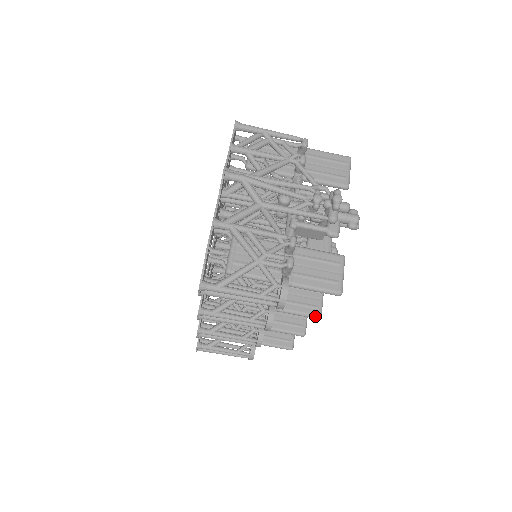
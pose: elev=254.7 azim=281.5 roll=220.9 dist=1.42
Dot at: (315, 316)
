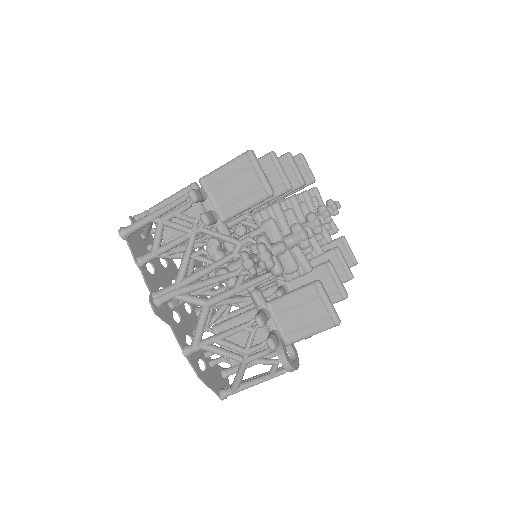
Dot at: (341, 300)
